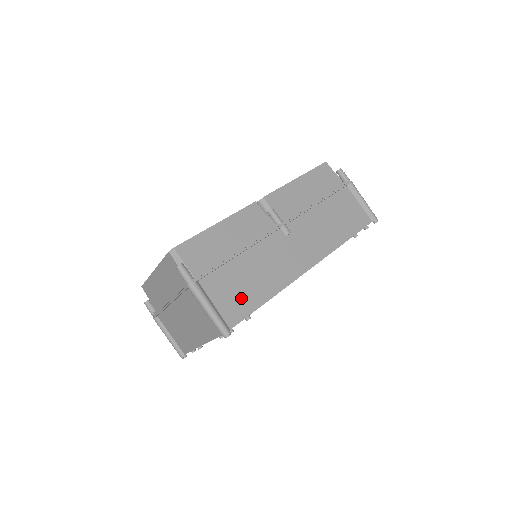
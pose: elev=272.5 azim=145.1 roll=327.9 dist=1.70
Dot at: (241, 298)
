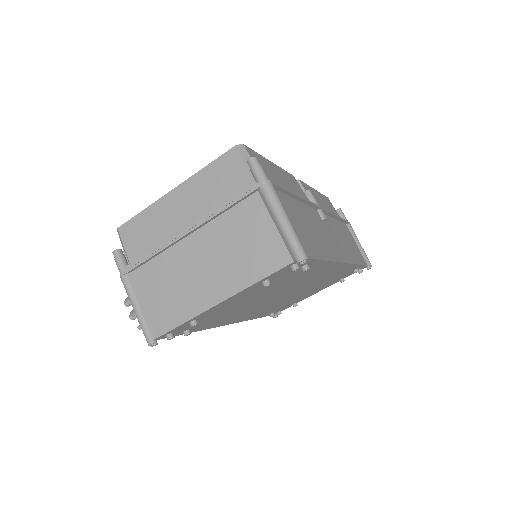
Dot at: (306, 237)
